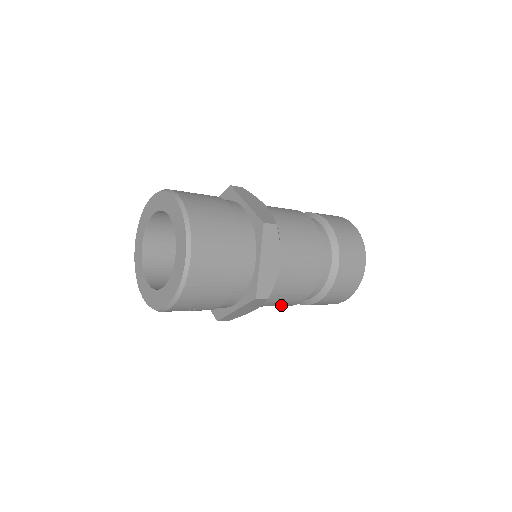
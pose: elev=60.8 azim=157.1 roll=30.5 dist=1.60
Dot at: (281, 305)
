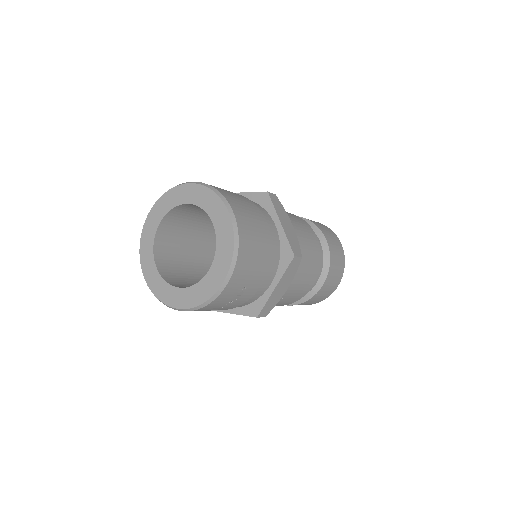
Dot at: (299, 292)
